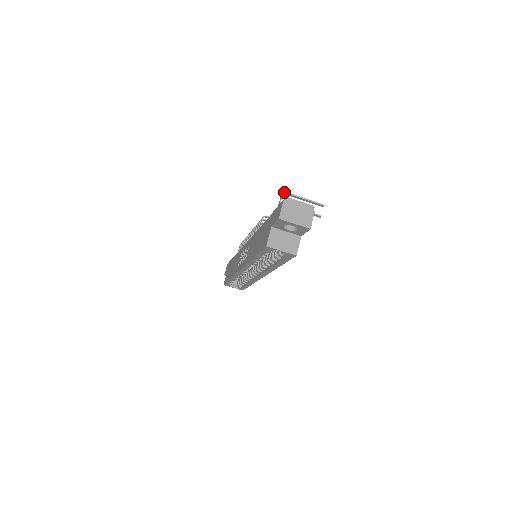
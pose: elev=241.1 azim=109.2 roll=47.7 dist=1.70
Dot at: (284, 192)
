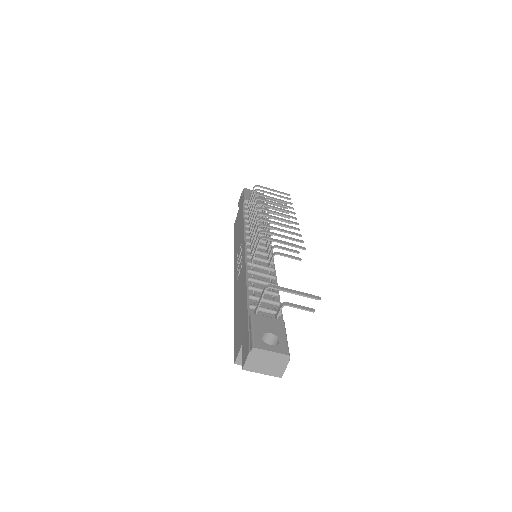
Dot at: (268, 287)
